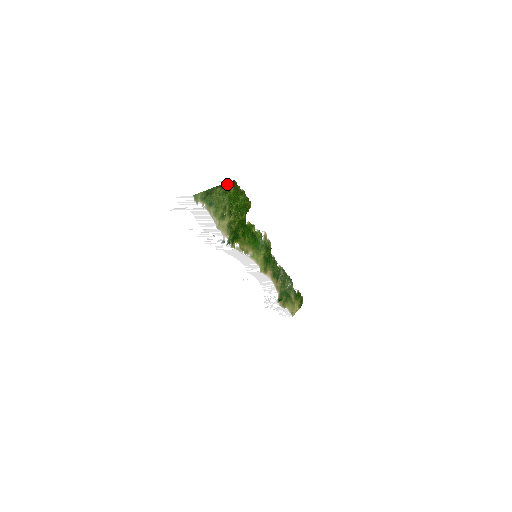
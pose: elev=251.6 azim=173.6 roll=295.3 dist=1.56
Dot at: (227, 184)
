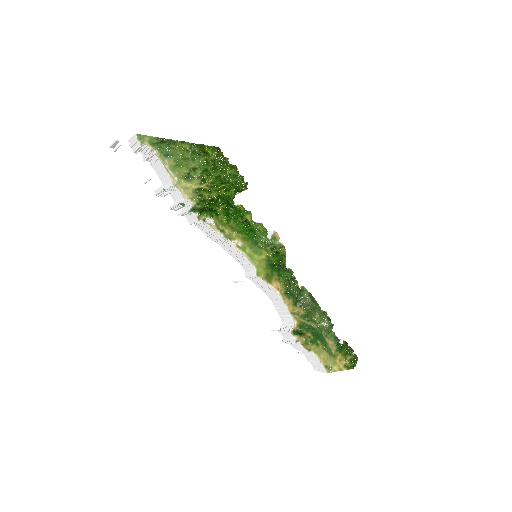
Dot at: (202, 146)
